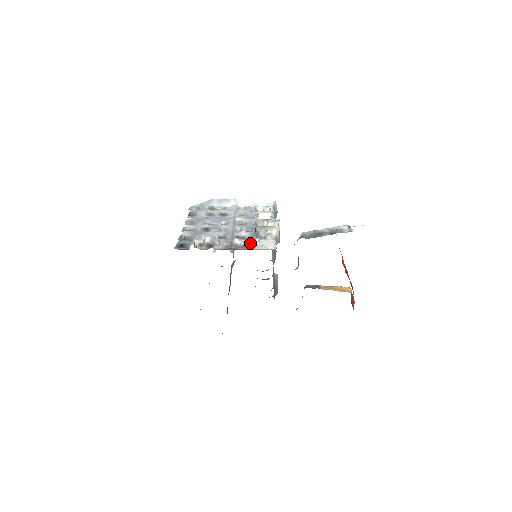
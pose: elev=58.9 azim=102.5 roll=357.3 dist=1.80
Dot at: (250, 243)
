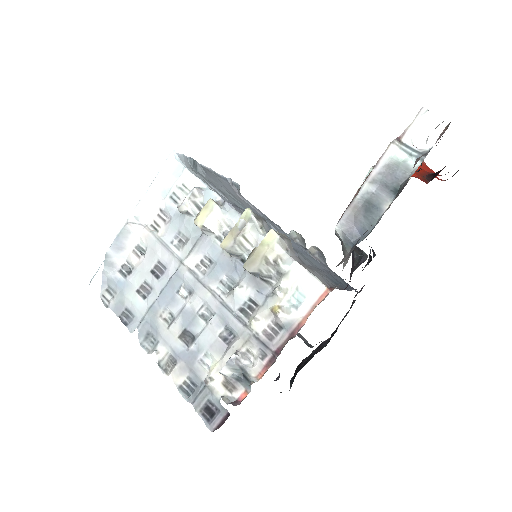
Dot at: (281, 314)
